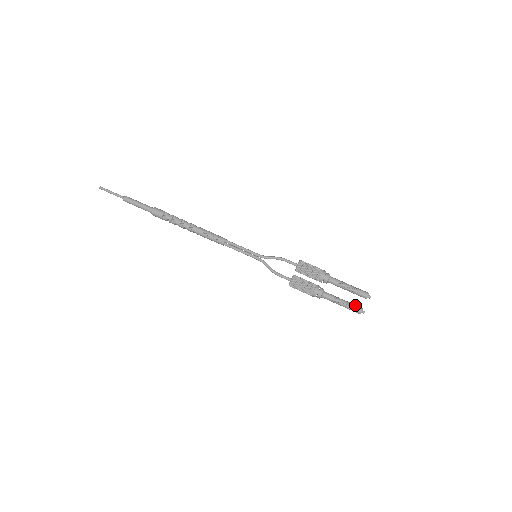
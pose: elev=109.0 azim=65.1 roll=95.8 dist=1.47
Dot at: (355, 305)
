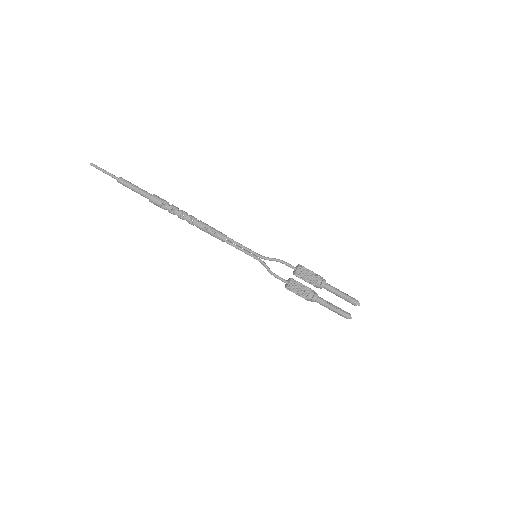
Dot at: (344, 312)
